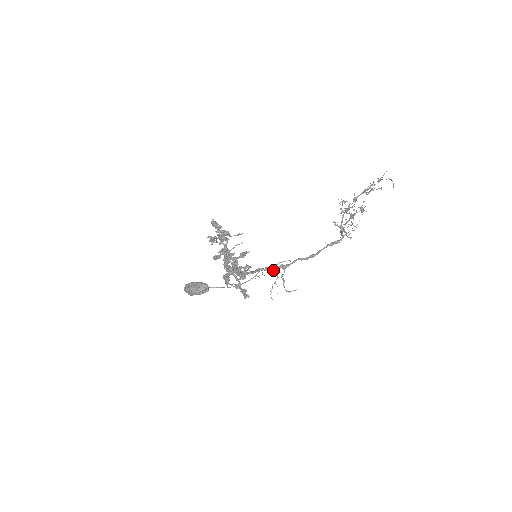
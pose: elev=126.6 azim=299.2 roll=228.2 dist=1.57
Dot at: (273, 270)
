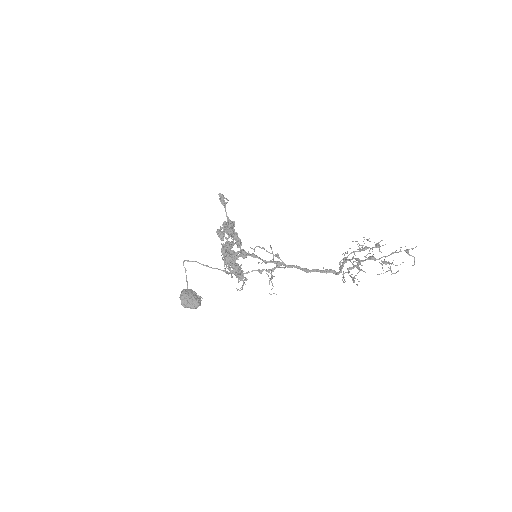
Dot at: (270, 245)
